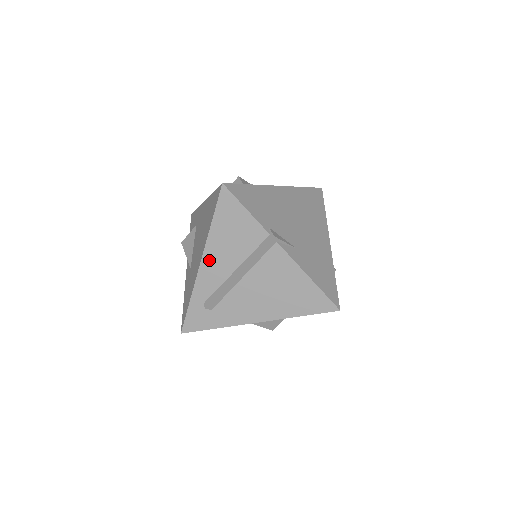
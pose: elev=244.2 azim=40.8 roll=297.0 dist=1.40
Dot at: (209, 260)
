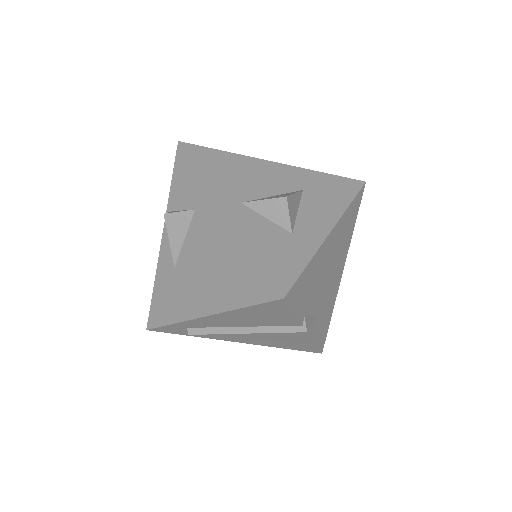
Dot at: (216, 318)
